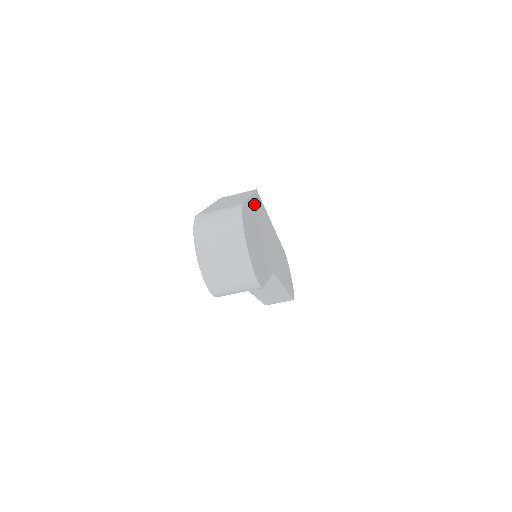
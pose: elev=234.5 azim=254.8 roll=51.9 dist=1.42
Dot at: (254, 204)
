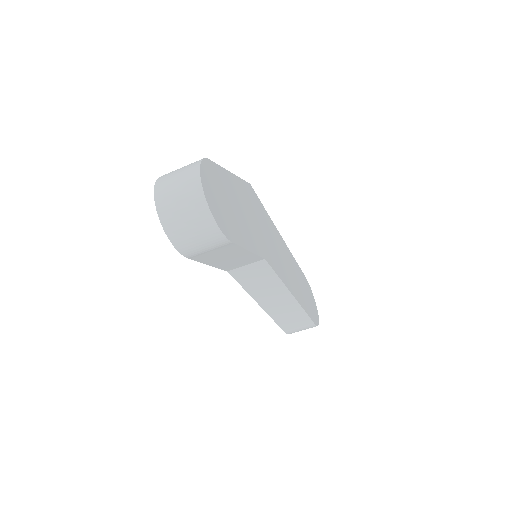
Dot at: (239, 185)
